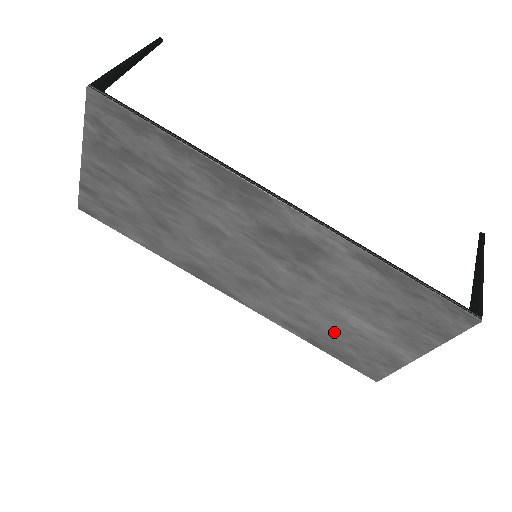
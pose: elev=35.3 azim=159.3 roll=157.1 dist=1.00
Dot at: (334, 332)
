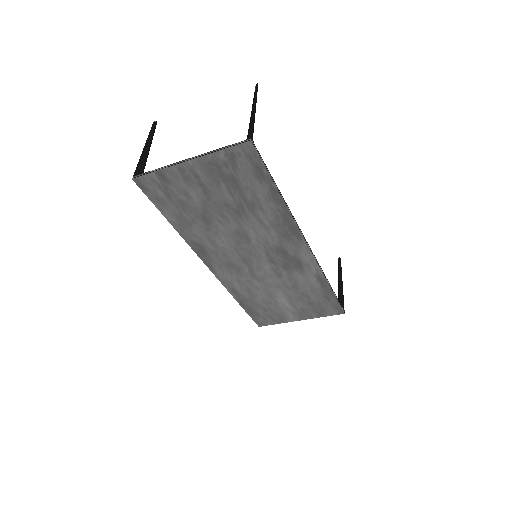
Dot at: (262, 301)
